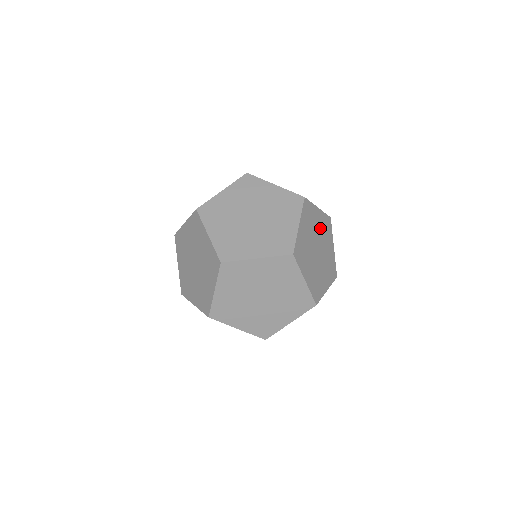
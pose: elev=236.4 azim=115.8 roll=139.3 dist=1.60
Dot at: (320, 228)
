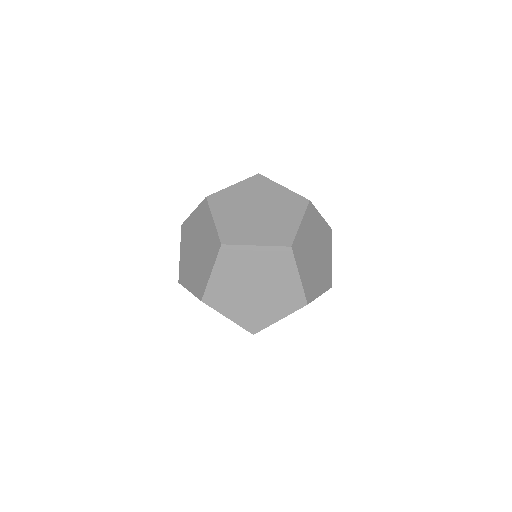
Dot at: (321, 235)
